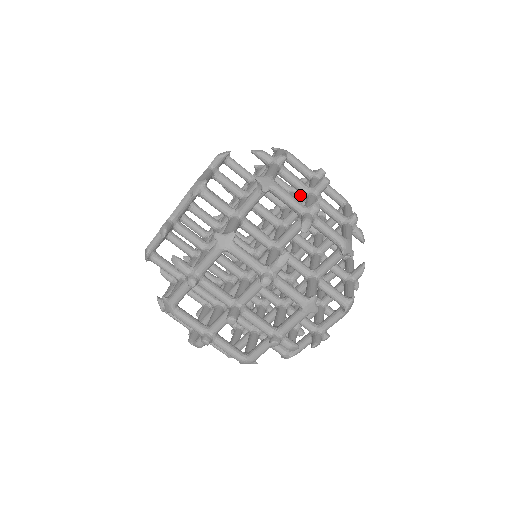
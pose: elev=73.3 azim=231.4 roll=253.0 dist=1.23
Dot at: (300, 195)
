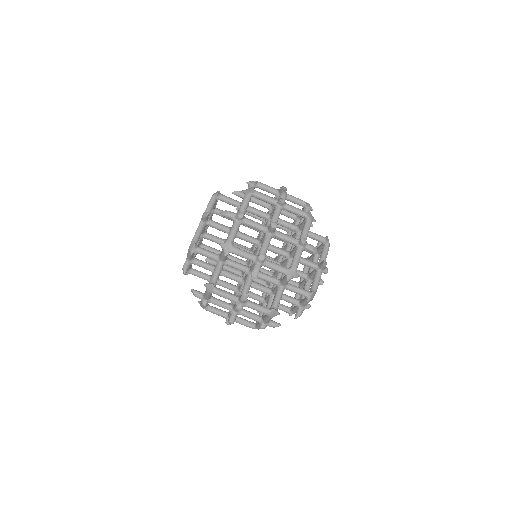
Dot at: occluded
